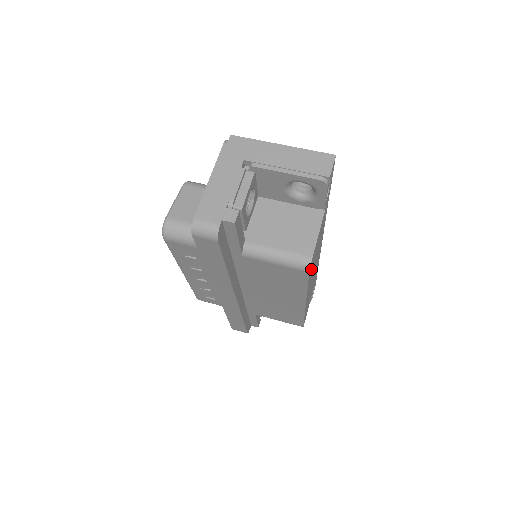
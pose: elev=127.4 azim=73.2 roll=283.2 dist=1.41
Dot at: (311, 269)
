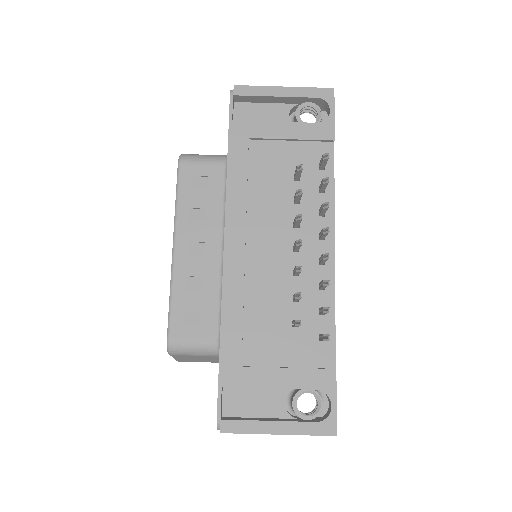
Dot at: occluded
